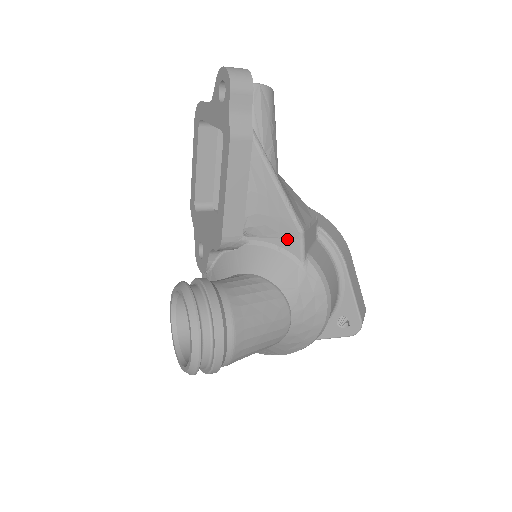
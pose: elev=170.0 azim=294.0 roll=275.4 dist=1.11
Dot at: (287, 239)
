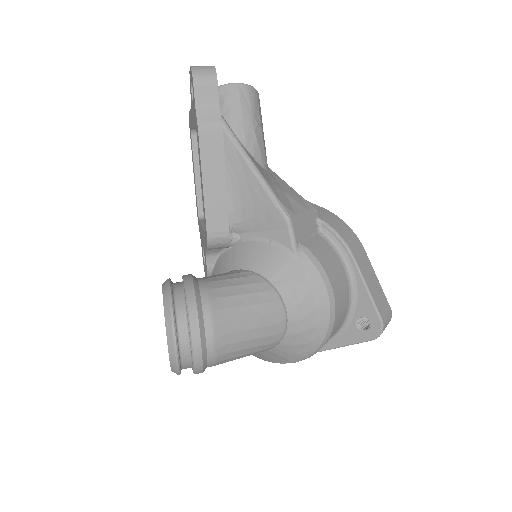
Dot at: (275, 230)
